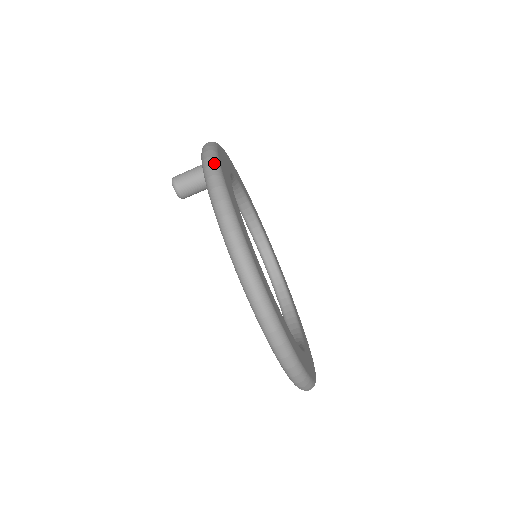
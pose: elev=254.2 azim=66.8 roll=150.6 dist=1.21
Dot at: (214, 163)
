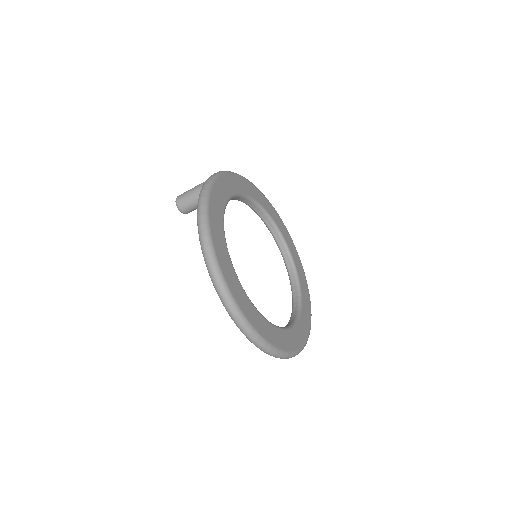
Dot at: (211, 256)
